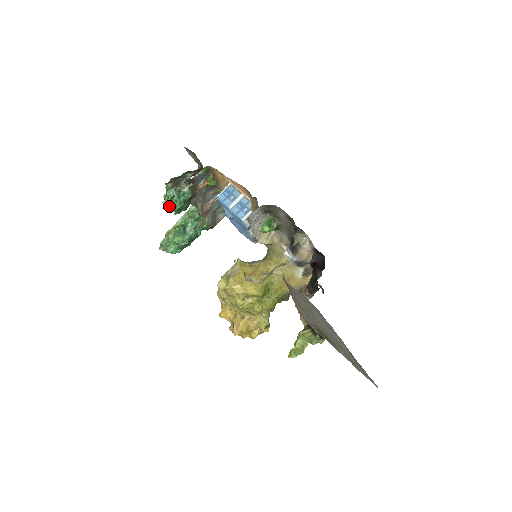
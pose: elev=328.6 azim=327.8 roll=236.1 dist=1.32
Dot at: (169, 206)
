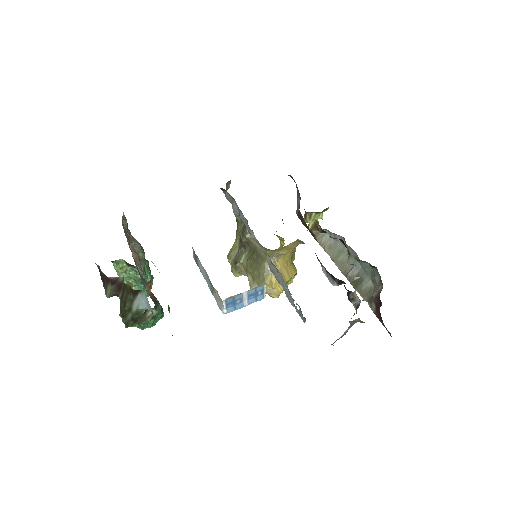
Dot at: occluded
